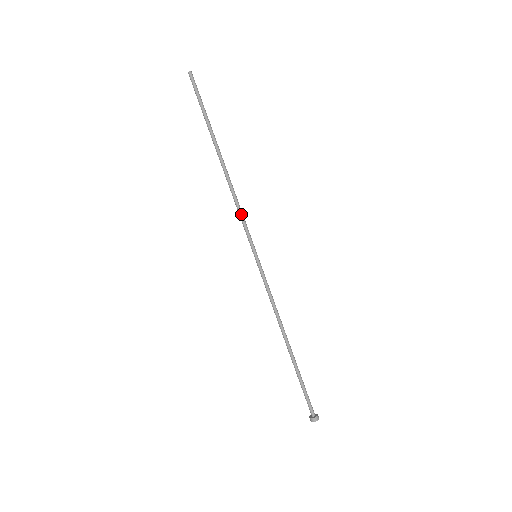
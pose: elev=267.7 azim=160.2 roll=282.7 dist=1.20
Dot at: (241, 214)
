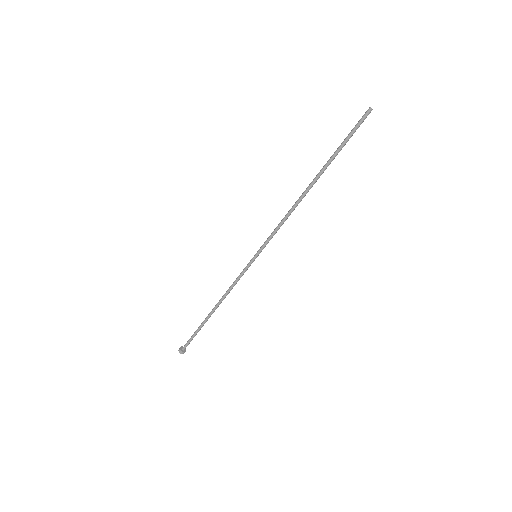
Dot at: occluded
